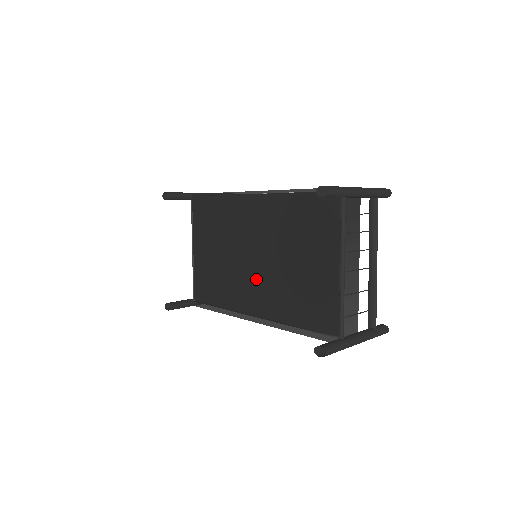
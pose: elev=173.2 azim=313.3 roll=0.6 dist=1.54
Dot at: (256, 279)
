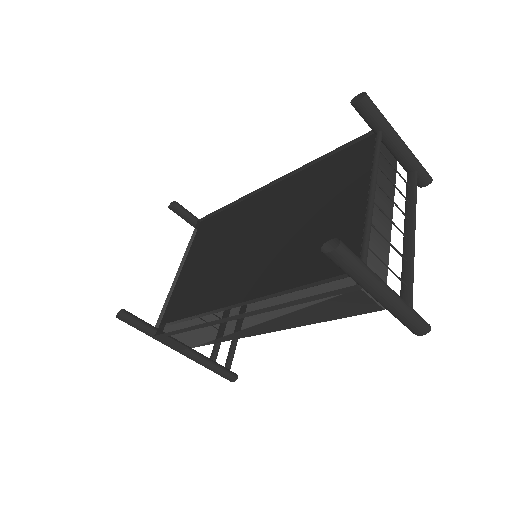
Dot at: (250, 263)
